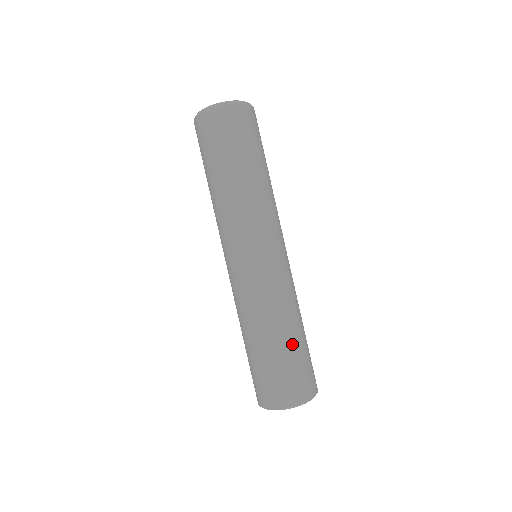
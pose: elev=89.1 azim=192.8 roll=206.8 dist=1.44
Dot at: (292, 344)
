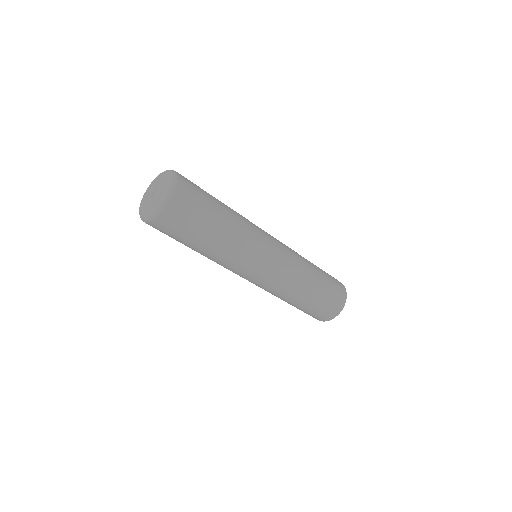
Dot at: (299, 306)
